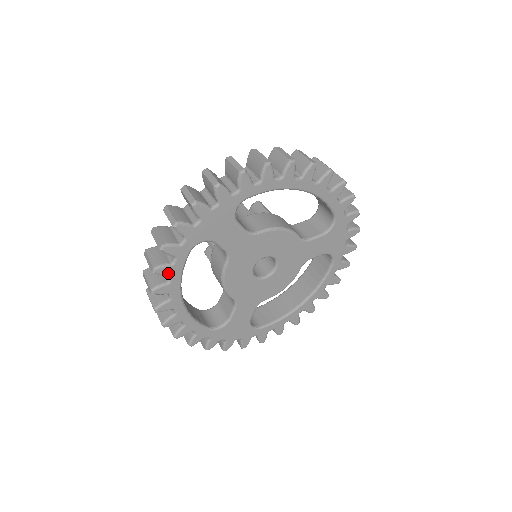
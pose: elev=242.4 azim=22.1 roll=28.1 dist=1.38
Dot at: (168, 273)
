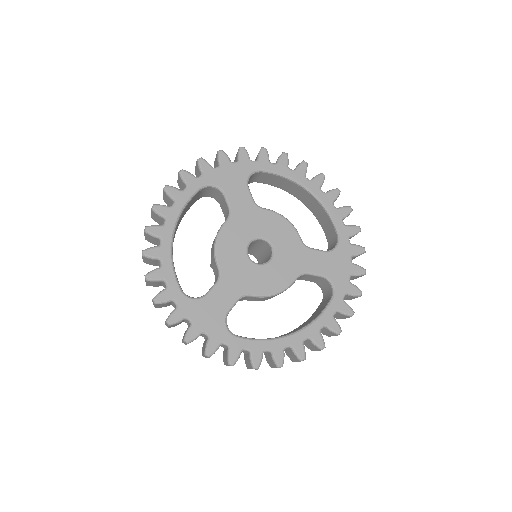
Dot at: (175, 196)
